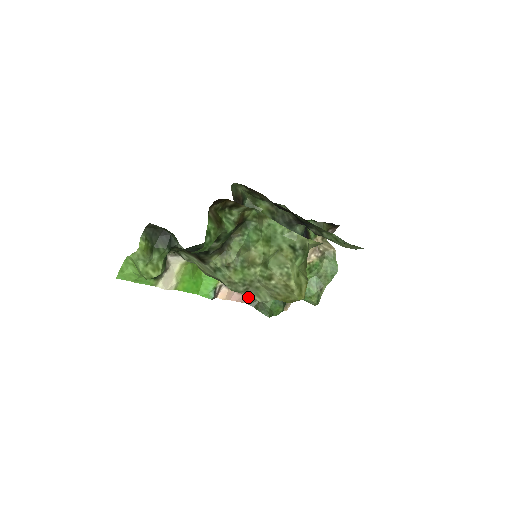
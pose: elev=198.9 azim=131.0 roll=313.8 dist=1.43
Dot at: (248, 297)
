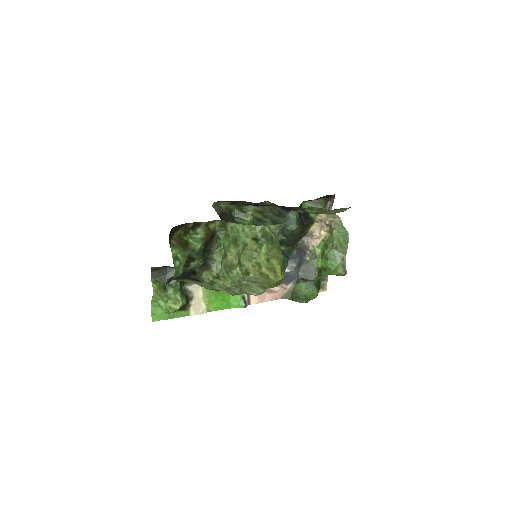
Dot at: (280, 293)
